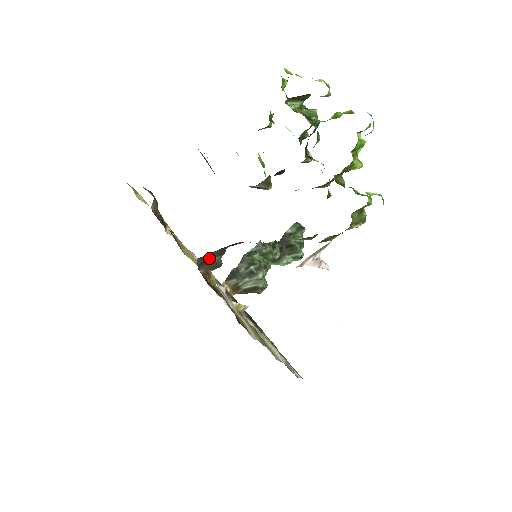
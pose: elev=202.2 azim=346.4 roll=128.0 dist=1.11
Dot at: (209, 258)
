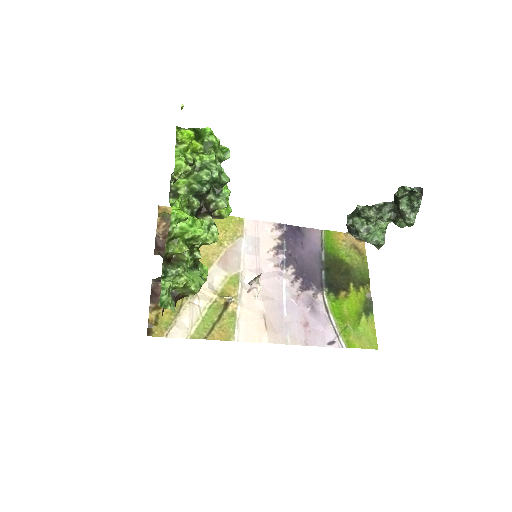
Dot at: (160, 279)
